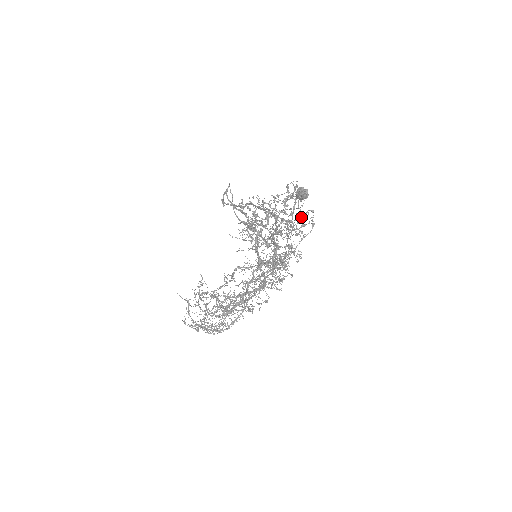
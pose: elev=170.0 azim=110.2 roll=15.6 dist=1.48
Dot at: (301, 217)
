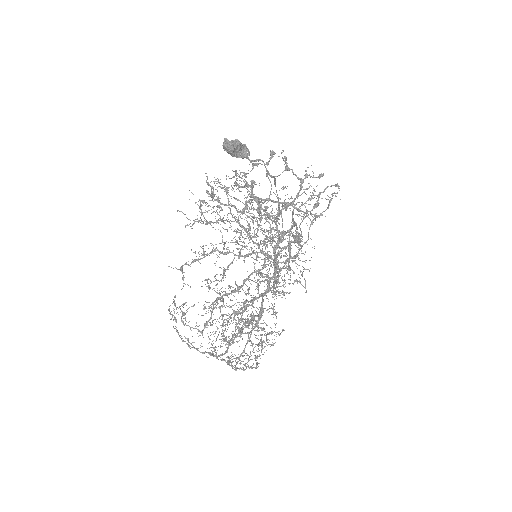
Dot at: (311, 195)
